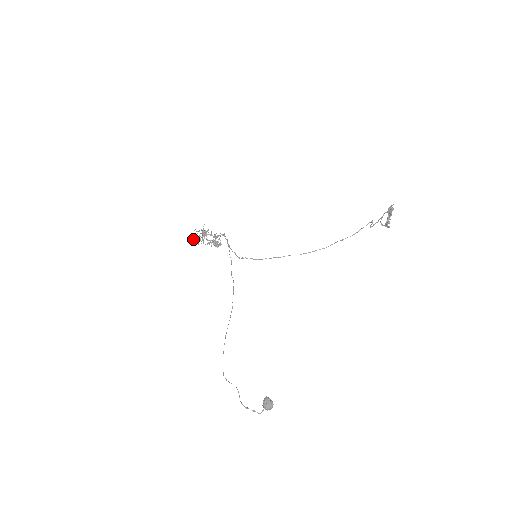
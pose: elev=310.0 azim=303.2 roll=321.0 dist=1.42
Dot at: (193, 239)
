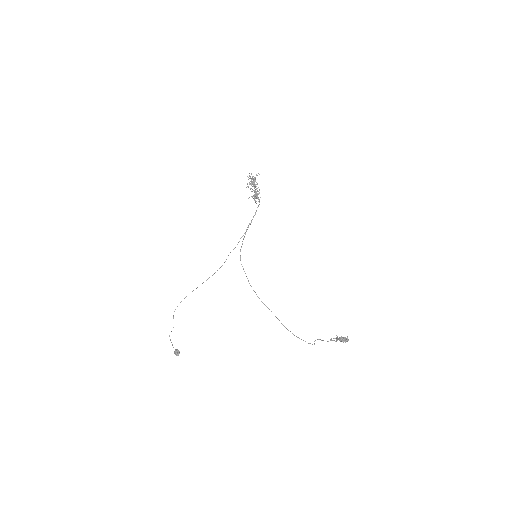
Dot at: occluded
